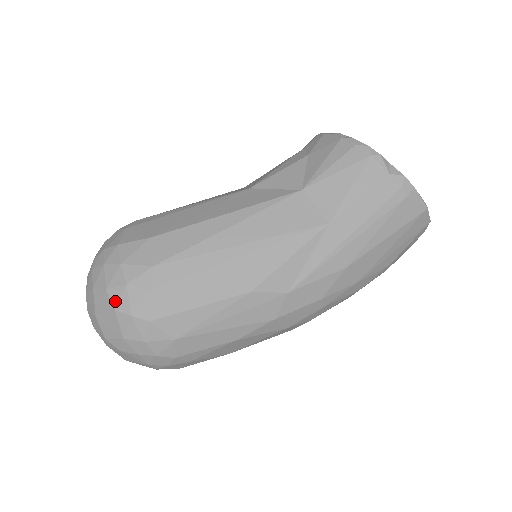
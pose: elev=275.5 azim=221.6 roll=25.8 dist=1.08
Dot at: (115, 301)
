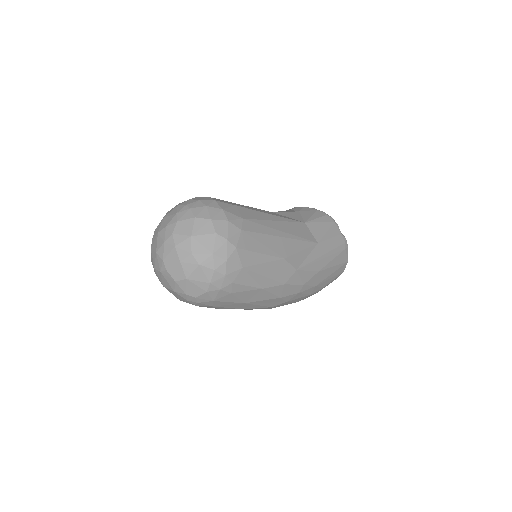
Dot at: (217, 228)
